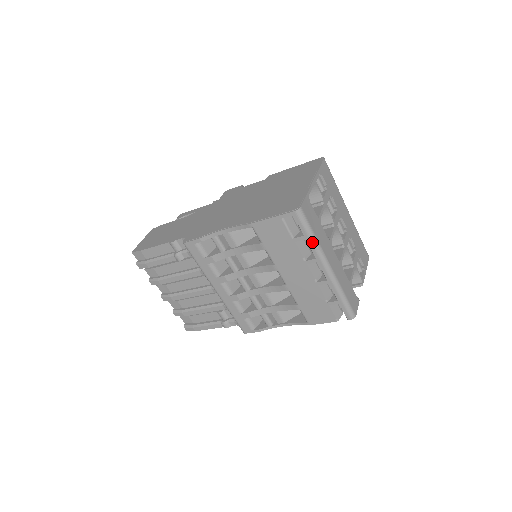
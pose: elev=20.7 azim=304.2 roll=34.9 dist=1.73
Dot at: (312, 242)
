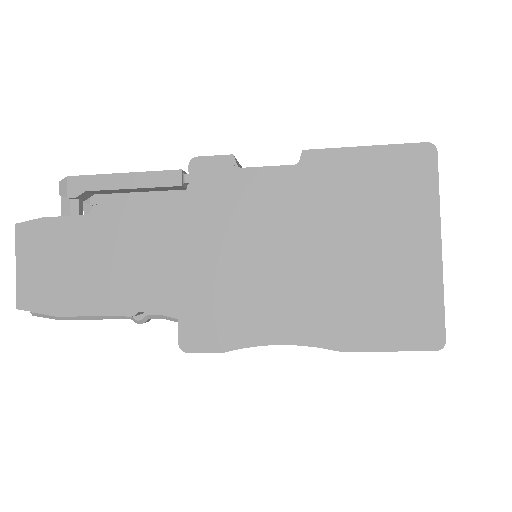
Dot at: occluded
